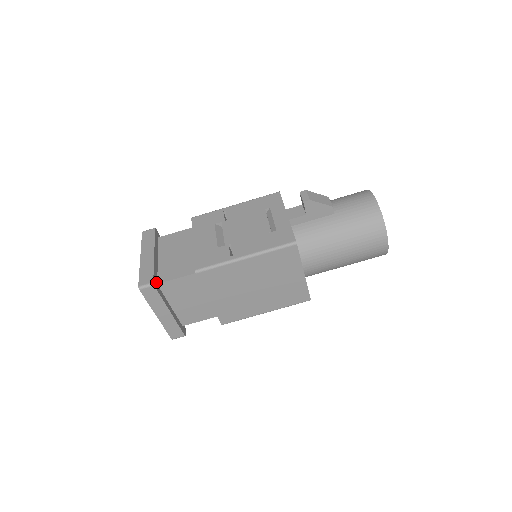
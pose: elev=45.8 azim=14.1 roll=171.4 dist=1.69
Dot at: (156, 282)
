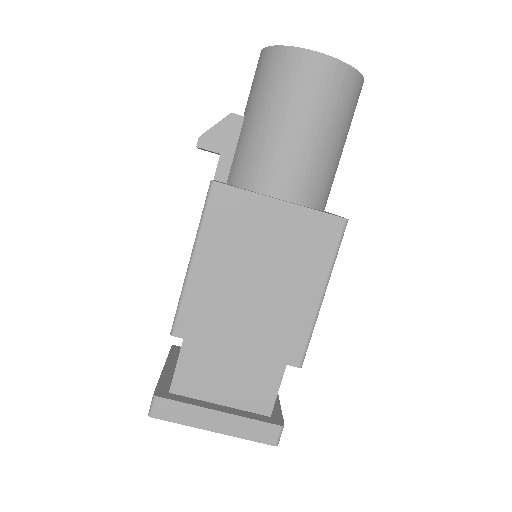
Dot at: (166, 392)
